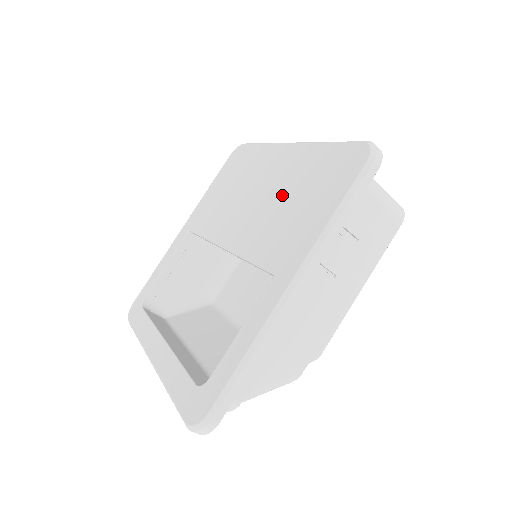
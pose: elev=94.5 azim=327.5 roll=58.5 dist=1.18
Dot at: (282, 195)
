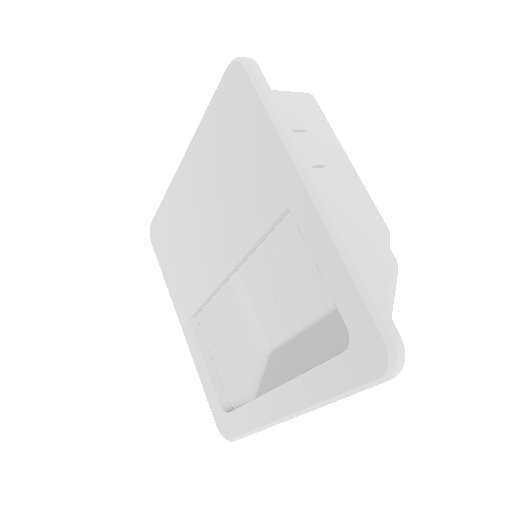
Dot at: (220, 180)
